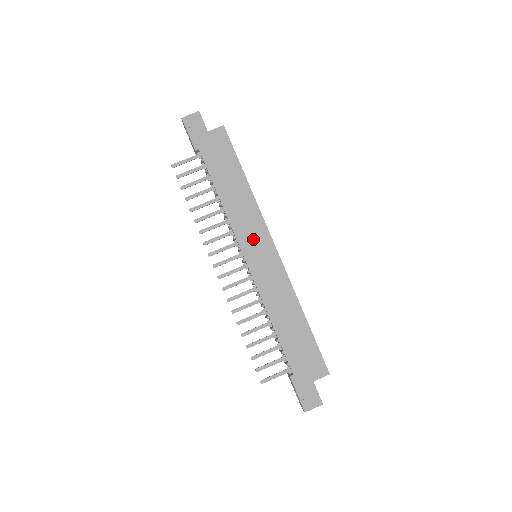
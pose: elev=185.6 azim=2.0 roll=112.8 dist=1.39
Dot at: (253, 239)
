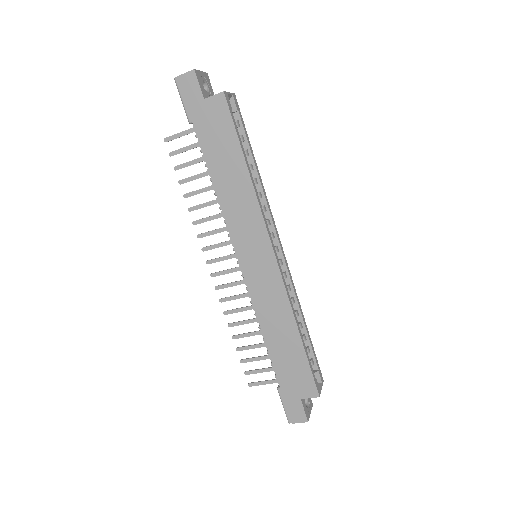
Dot at: (250, 241)
